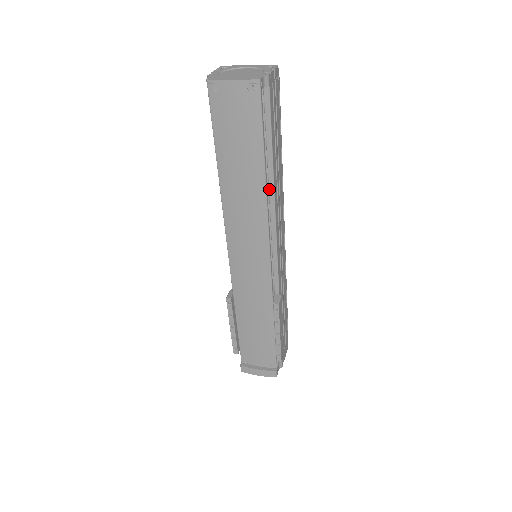
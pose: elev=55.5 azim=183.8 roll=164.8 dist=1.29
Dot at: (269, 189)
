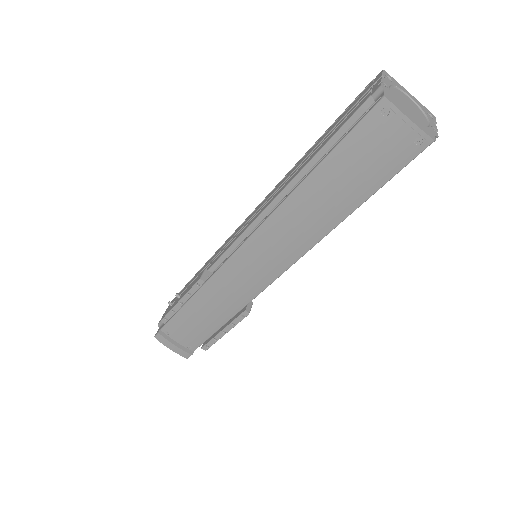
Dot at: occluded
